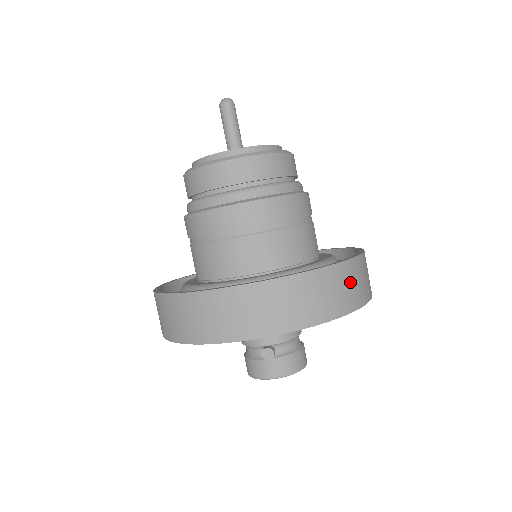
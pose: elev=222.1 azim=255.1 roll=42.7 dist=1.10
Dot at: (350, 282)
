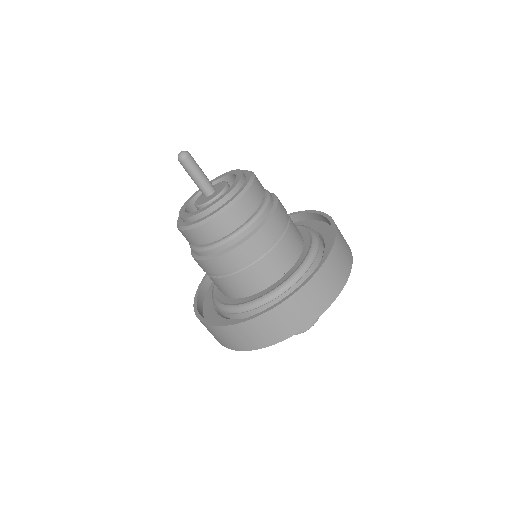
Dot at: (337, 266)
